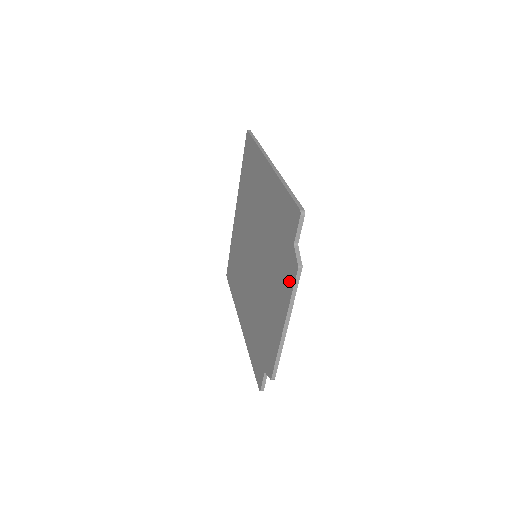
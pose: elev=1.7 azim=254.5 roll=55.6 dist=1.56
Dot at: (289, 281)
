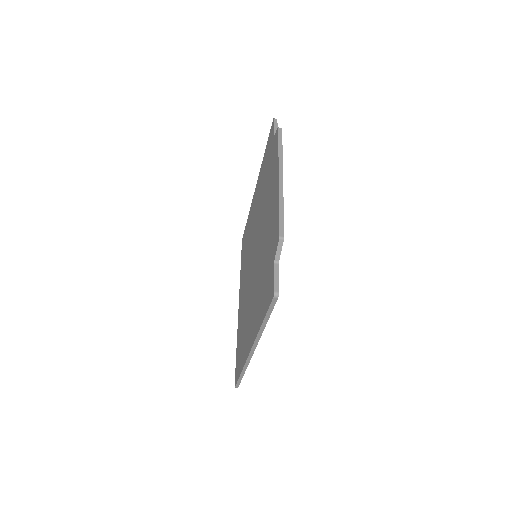
Dot at: (275, 151)
